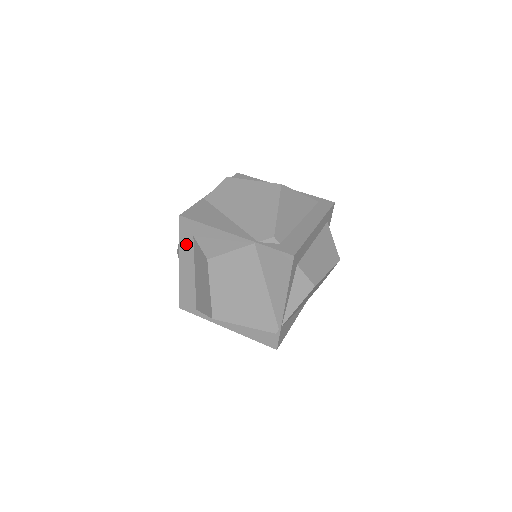
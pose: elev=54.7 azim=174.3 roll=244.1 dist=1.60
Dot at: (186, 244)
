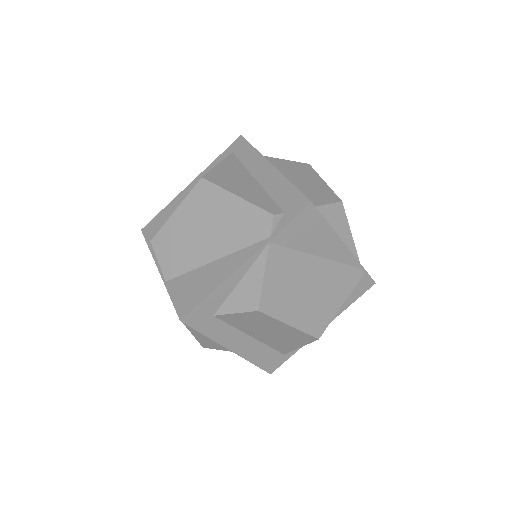
Dot at: (215, 330)
